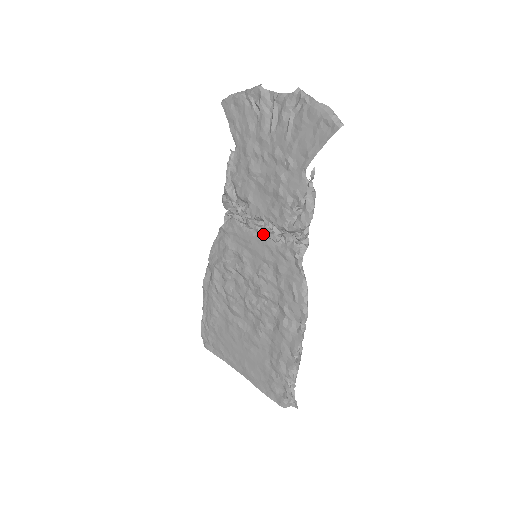
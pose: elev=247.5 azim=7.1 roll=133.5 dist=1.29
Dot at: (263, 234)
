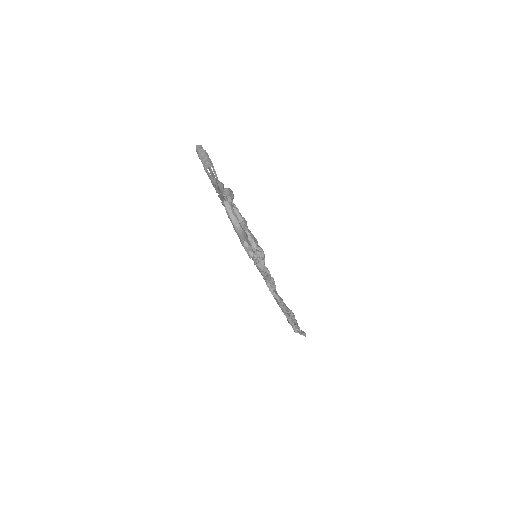
Dot at: occluded
